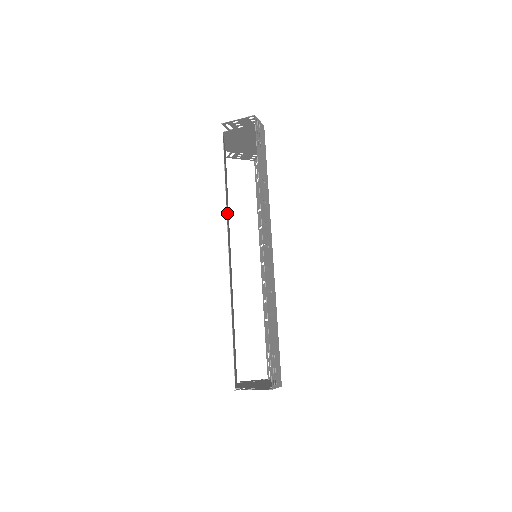
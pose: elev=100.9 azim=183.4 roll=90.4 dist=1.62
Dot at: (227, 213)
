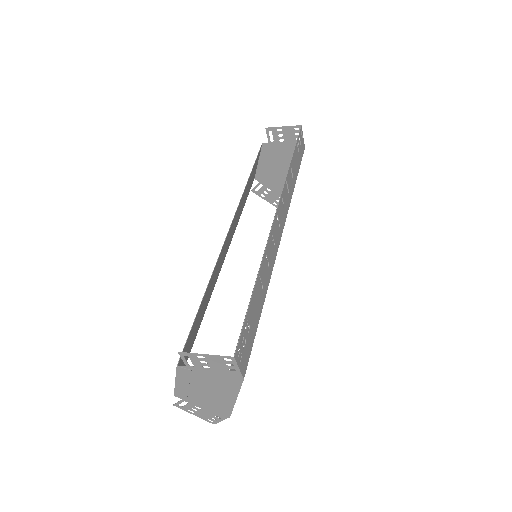
Dot at: (240, 205)
